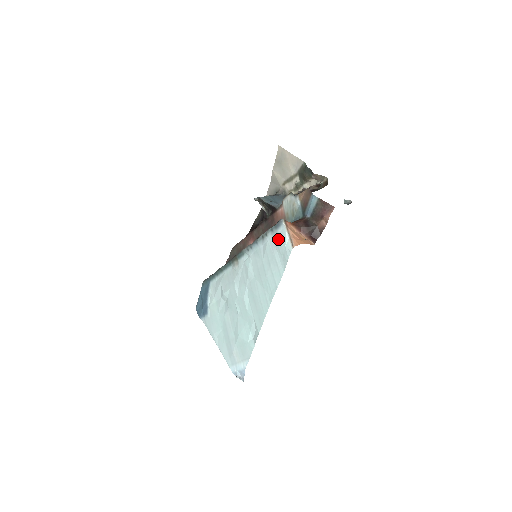
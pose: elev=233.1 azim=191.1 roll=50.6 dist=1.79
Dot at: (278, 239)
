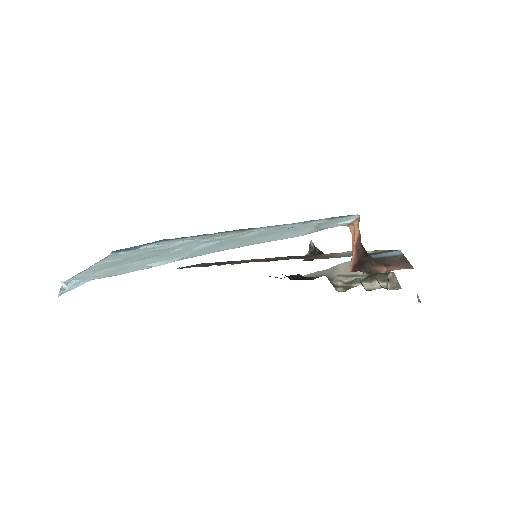
Dot at: (332, 222)
